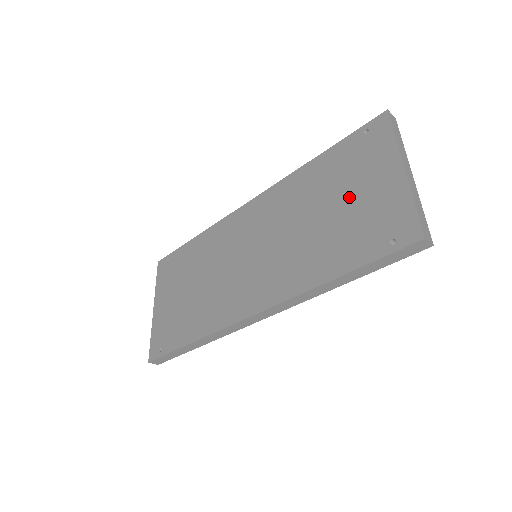
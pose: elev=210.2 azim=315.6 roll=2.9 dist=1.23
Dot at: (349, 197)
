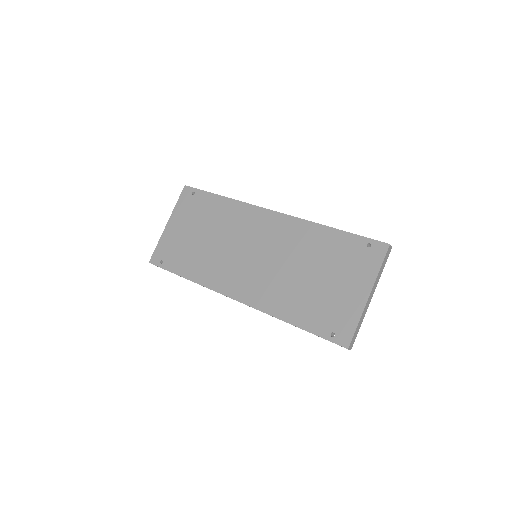
Dot at: (331, 281)
